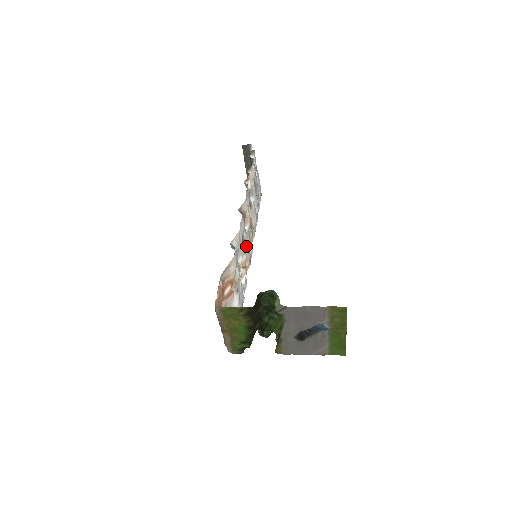
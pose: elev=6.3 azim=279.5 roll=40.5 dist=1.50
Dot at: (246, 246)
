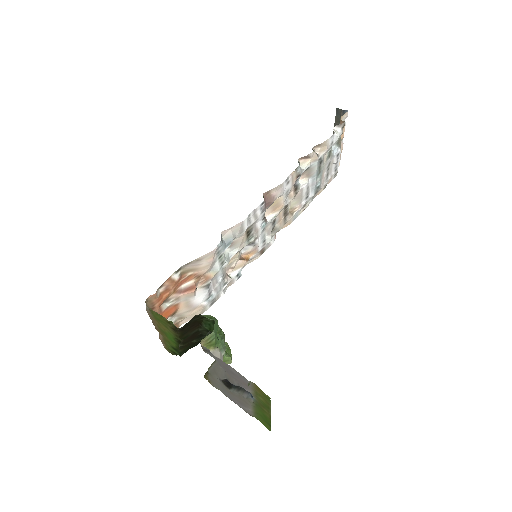
Dot at: (255, 237)
